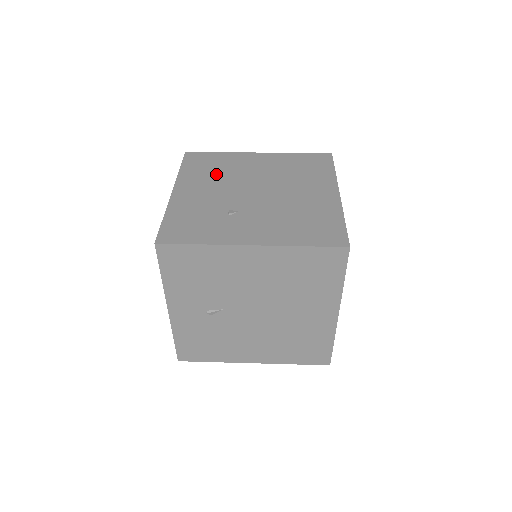
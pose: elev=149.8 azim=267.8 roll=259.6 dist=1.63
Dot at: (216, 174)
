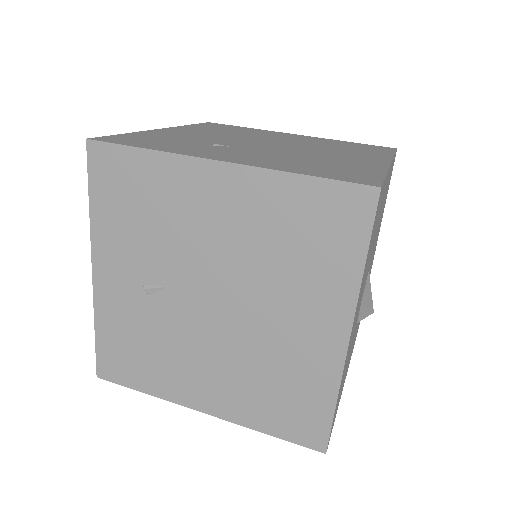
Dot at: (229, 132)
